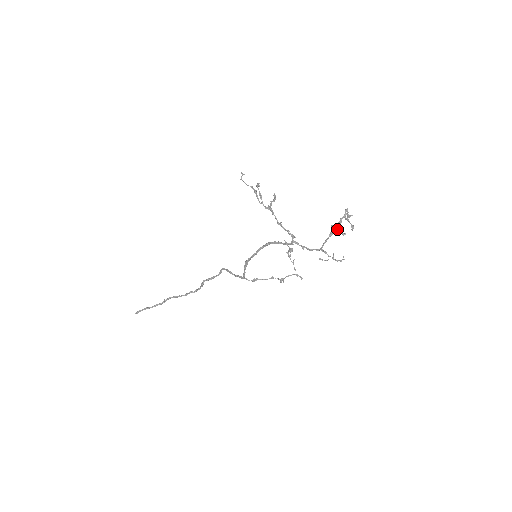
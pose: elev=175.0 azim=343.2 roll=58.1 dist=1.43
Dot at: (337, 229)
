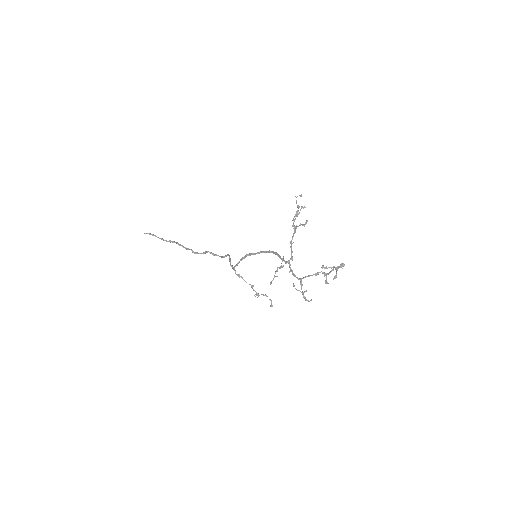
Dot at: (325, 274)
